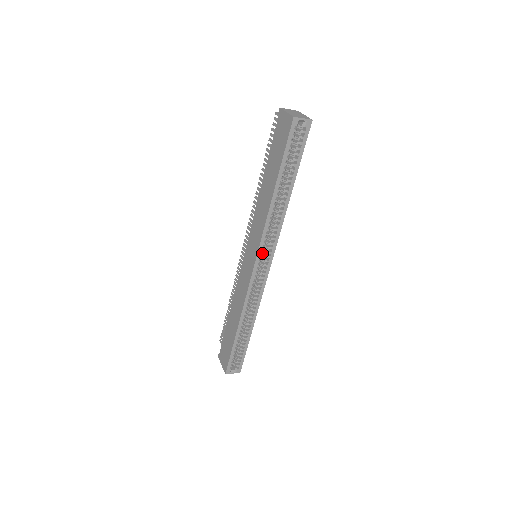
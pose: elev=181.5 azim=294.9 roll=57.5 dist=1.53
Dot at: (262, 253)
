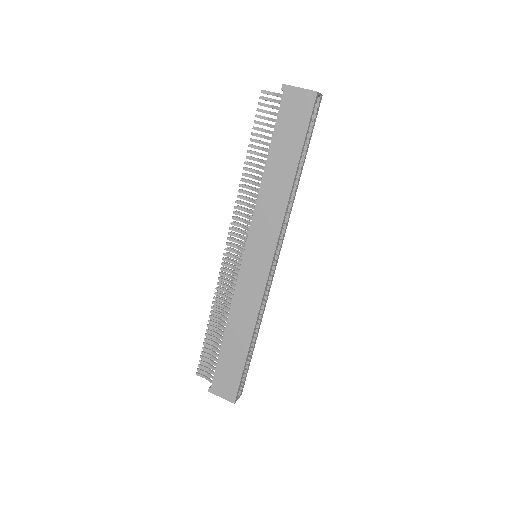
Dot at: occluded
